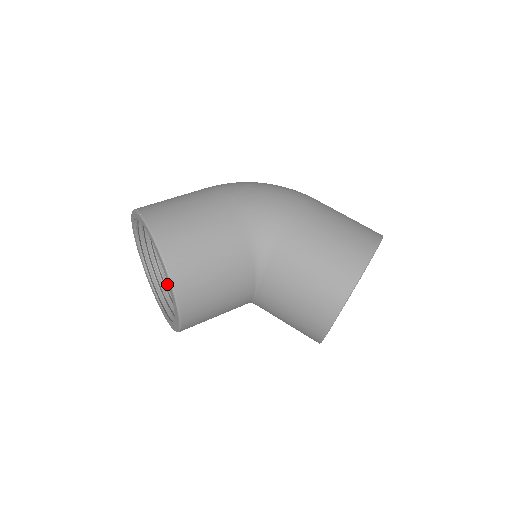
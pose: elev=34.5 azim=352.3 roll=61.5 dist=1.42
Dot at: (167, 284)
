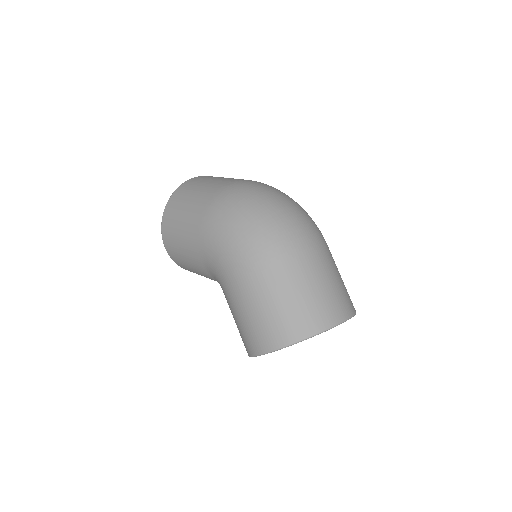
Dot at: occluded
